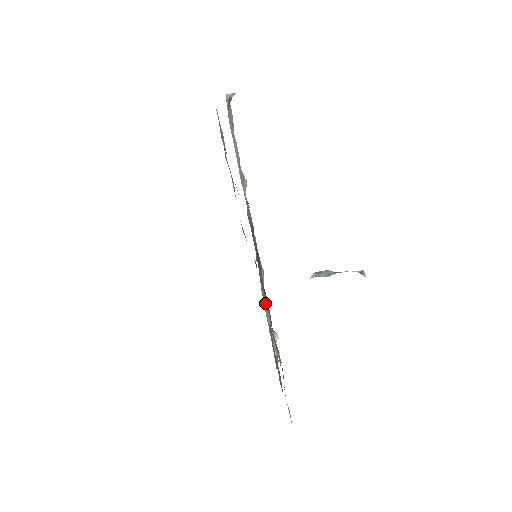
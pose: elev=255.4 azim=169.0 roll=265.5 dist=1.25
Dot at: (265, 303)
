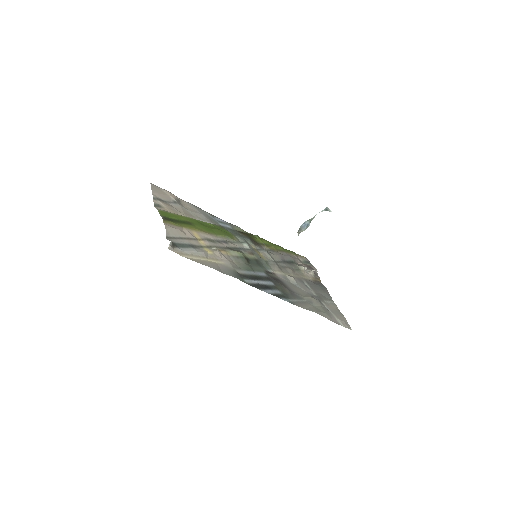
Dot at: (283, 265)
